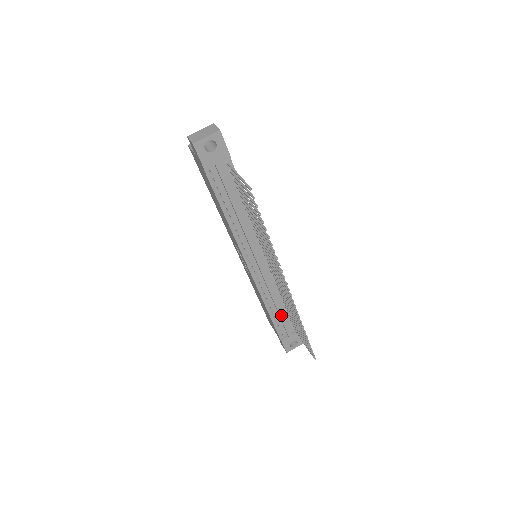
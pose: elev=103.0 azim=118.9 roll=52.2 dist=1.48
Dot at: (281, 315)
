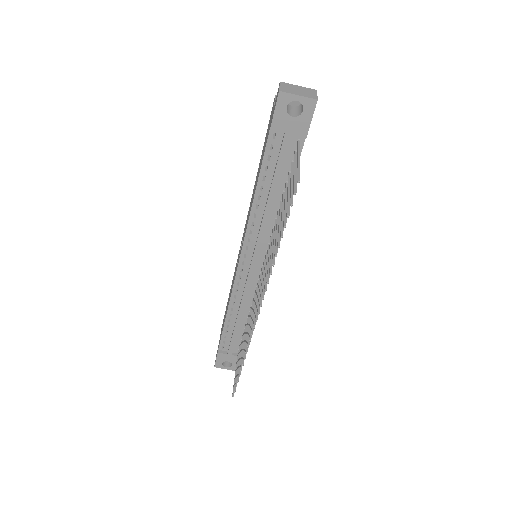
Dot at: (236, 329)
